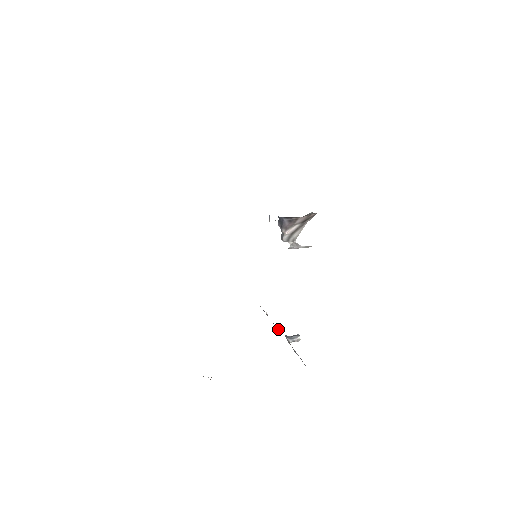
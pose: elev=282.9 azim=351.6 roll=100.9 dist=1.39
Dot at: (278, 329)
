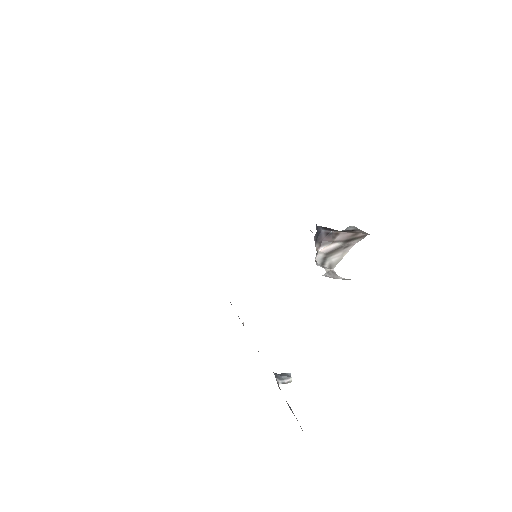
Dot at: occluded
